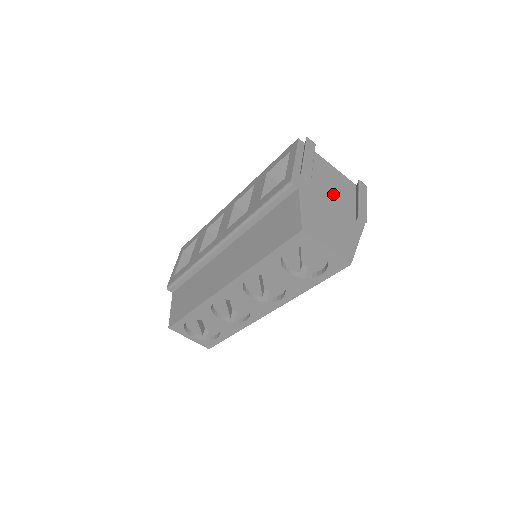
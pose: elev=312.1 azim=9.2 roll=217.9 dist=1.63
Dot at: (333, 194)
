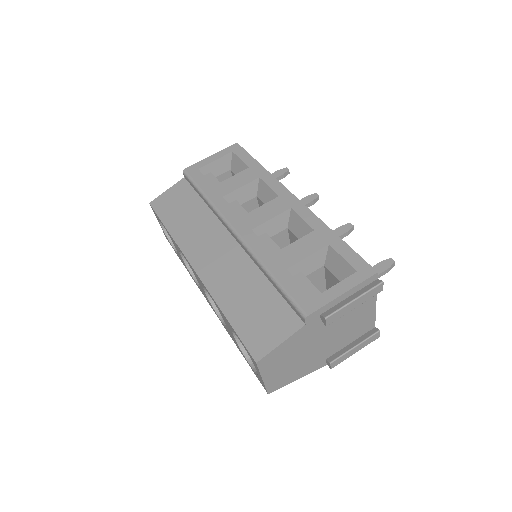
Dot at: (337, 333)
